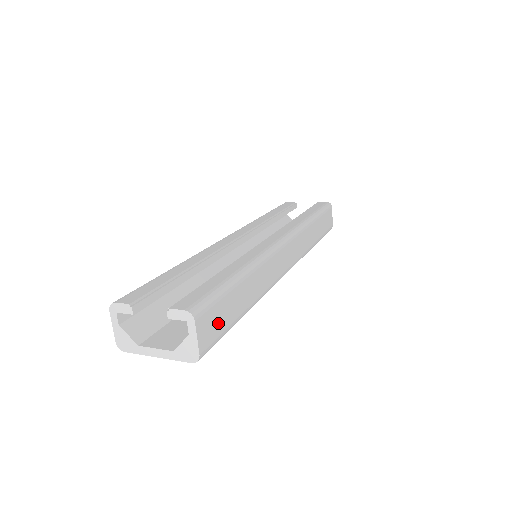
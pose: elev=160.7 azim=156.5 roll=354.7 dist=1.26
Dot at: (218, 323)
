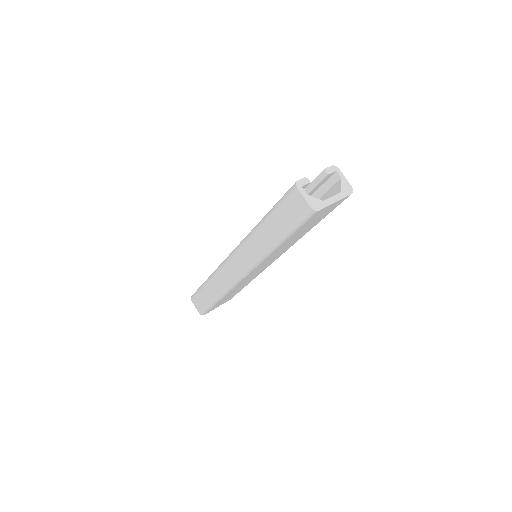
Dot at: occluded
